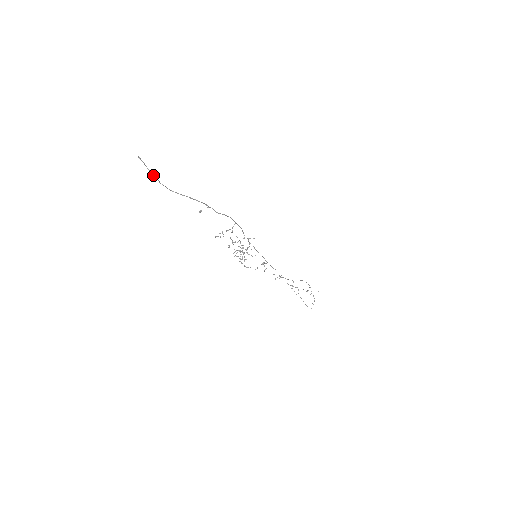
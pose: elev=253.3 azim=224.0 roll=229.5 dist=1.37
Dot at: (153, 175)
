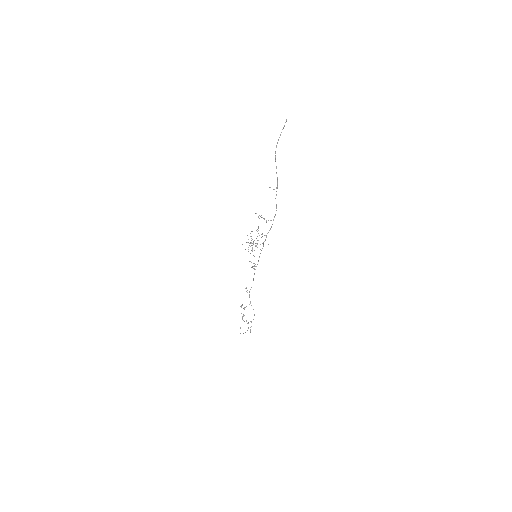
Dot at: occluded
